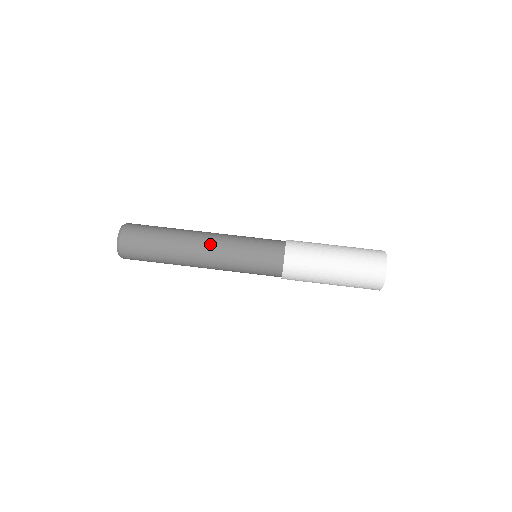
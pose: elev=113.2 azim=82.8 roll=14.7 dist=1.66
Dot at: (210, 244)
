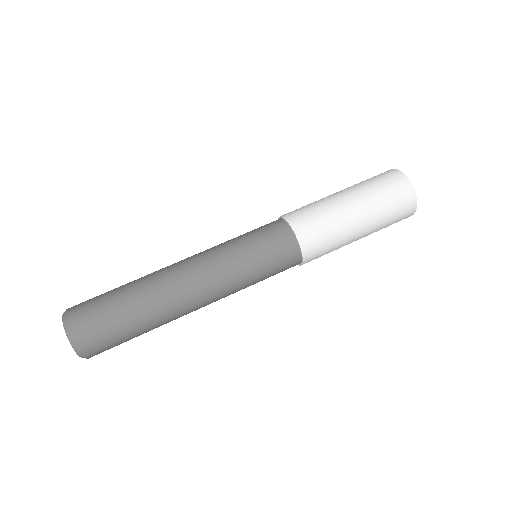
Dot at: (195, 268)
